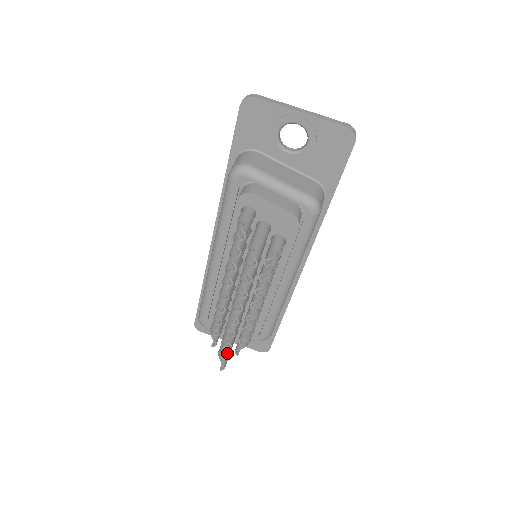
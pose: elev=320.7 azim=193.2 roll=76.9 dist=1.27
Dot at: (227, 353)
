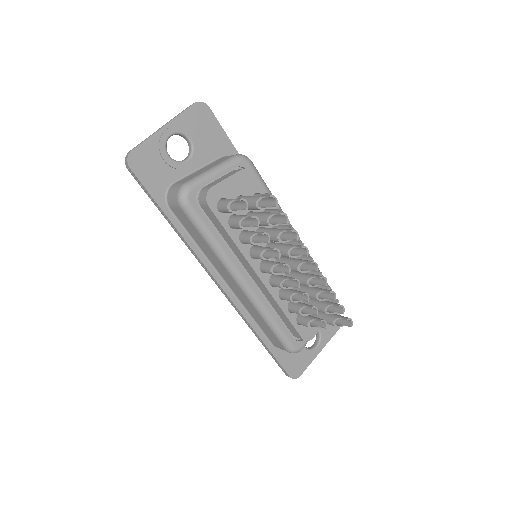
Dot at: (339, 305)
